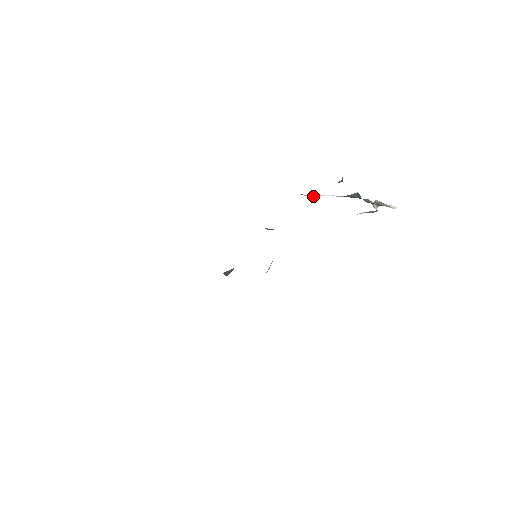
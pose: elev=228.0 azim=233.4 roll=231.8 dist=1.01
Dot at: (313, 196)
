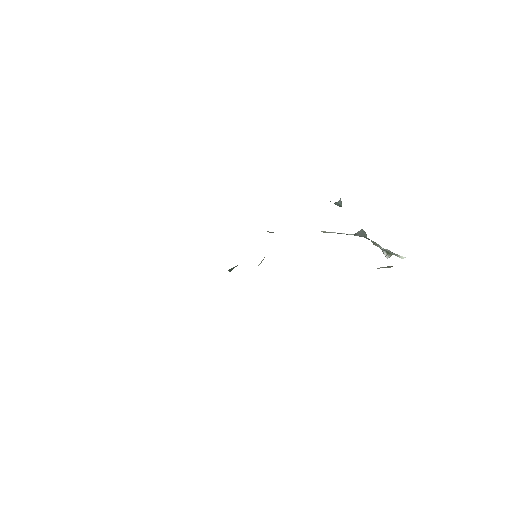
Dot at: (328, 232)
